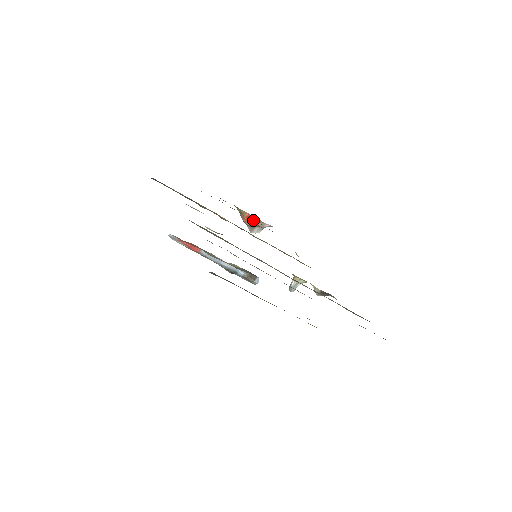
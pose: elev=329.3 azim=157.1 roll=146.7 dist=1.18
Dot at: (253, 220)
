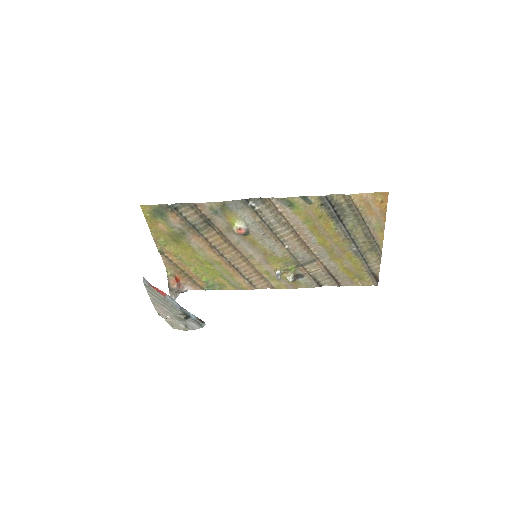
Dot at: (178, 283)
